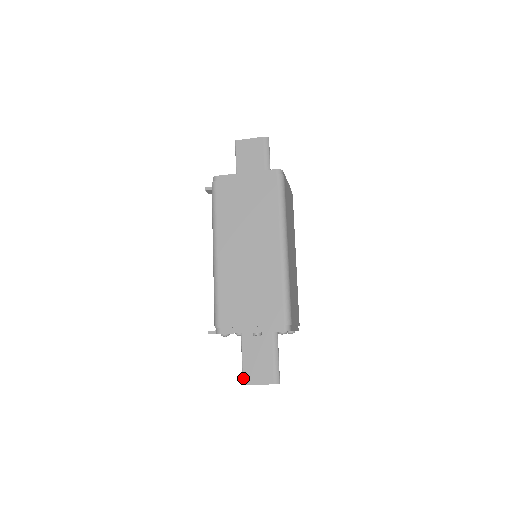
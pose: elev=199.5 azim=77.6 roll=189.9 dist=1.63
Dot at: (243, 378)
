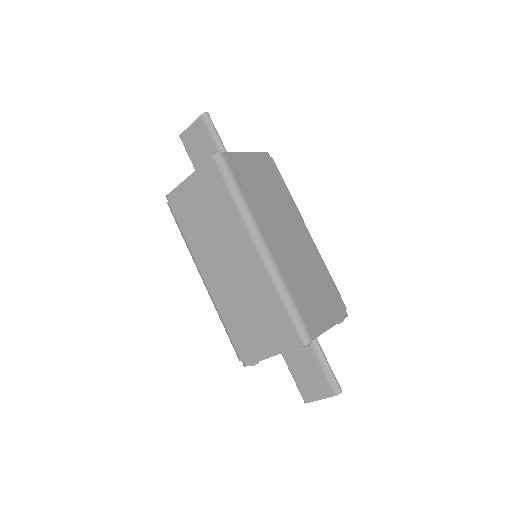
Dot at: (302, 397)
